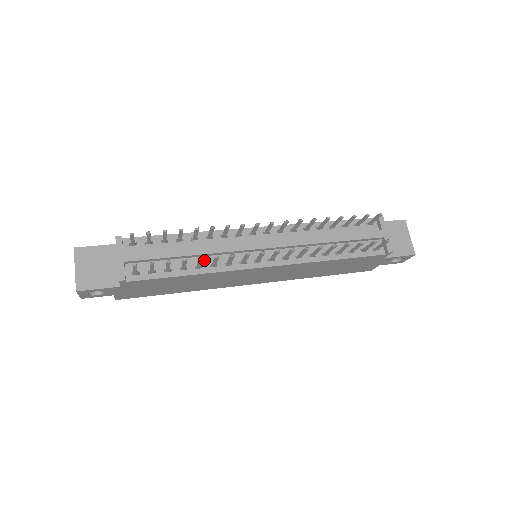
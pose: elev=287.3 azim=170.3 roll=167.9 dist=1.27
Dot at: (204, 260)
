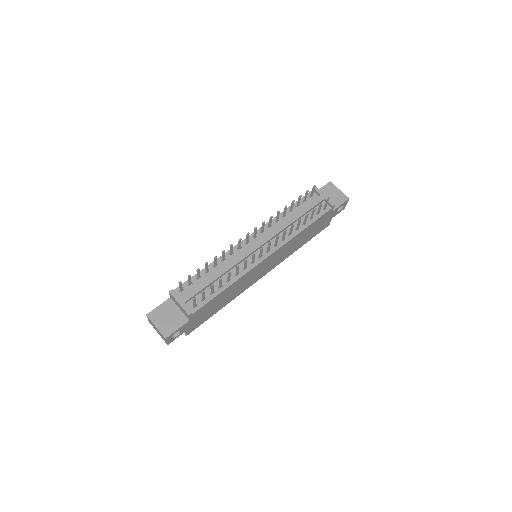
Dot at: occluded
